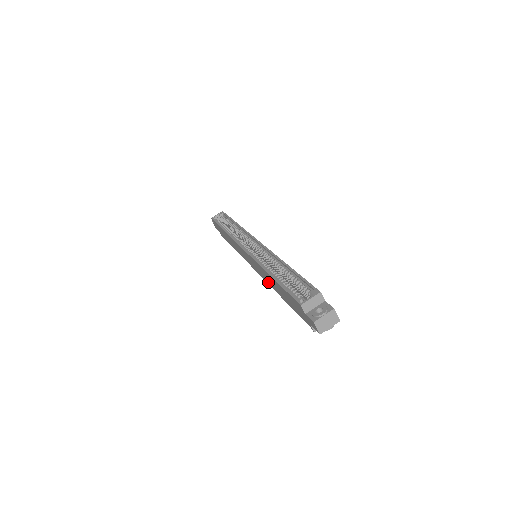
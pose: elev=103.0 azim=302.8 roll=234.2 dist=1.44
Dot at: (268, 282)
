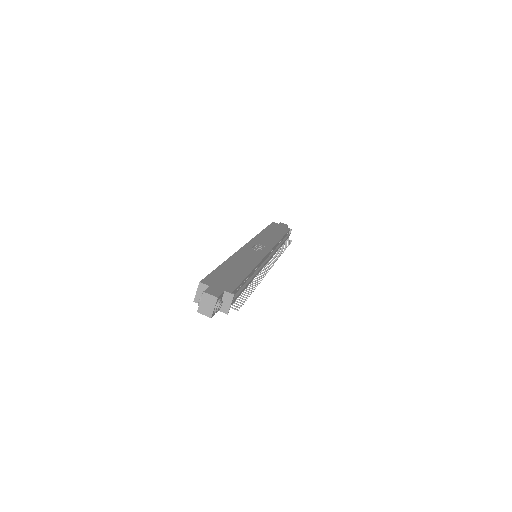
Dot at: occluded
